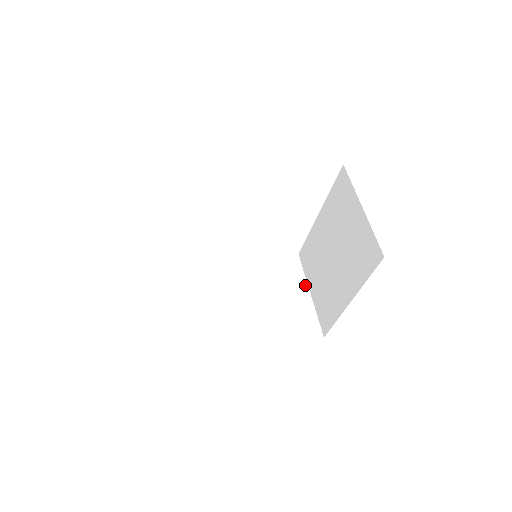
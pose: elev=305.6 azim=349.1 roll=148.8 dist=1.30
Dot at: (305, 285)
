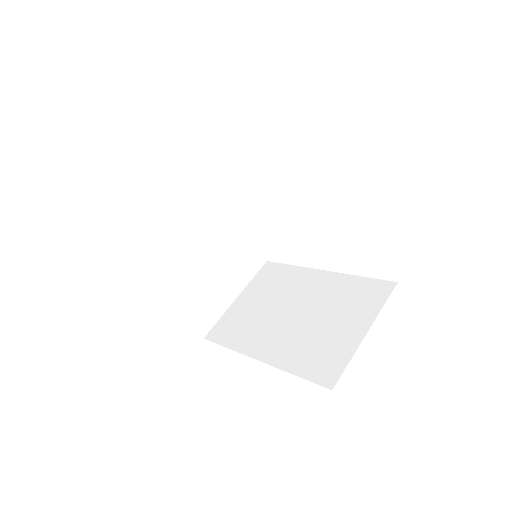
Dot at: (370, 321)
